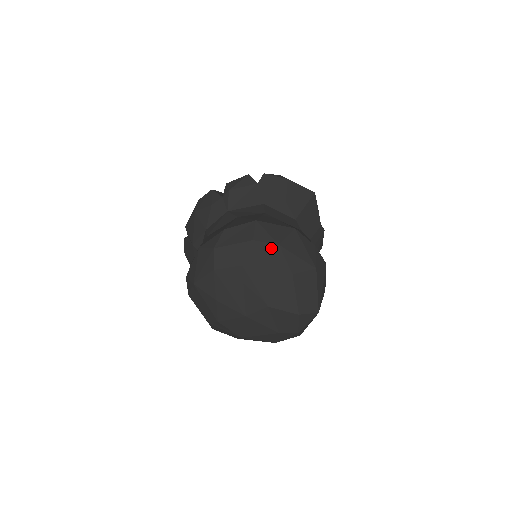
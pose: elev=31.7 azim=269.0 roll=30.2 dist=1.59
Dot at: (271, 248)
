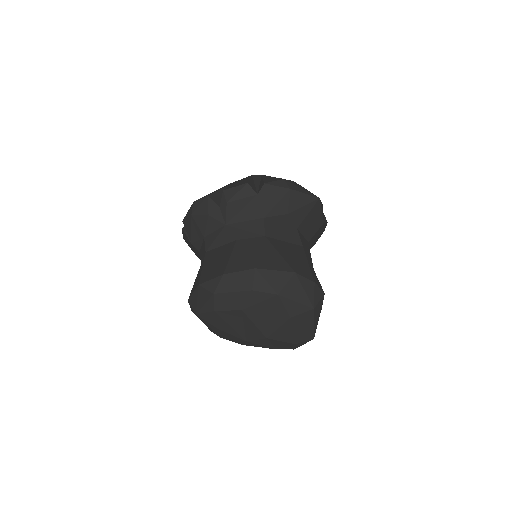
Dot at: (270, 297)
